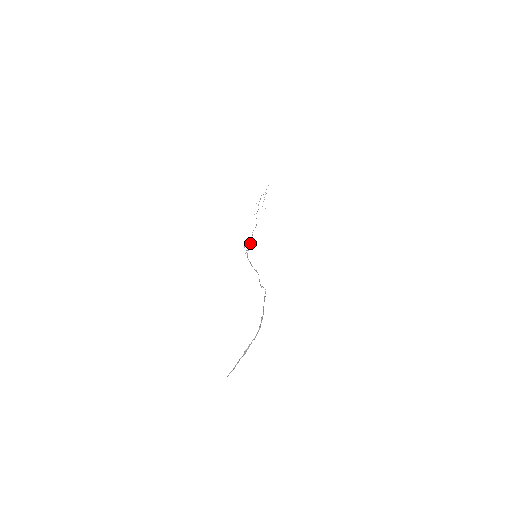
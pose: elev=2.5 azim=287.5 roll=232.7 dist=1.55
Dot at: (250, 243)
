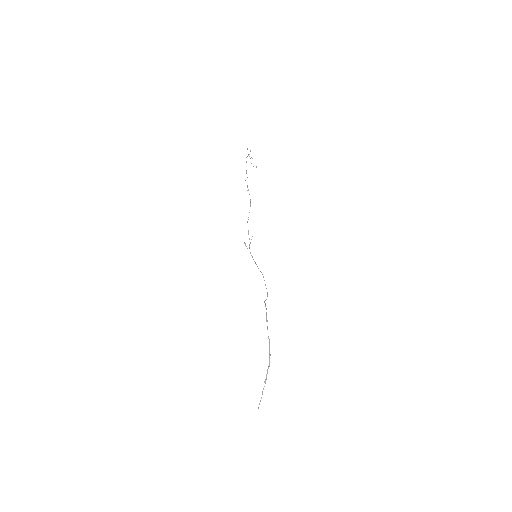
Dot at: occluded
